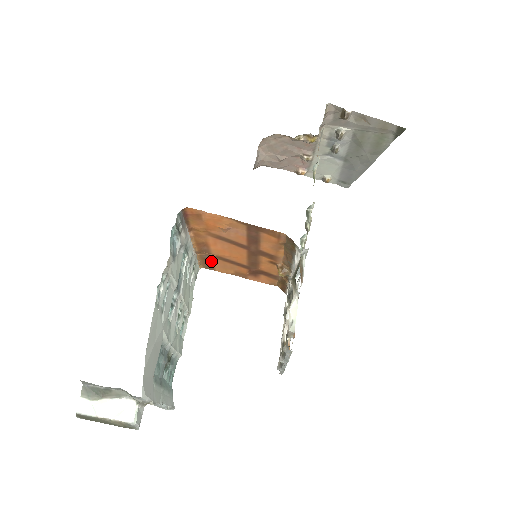
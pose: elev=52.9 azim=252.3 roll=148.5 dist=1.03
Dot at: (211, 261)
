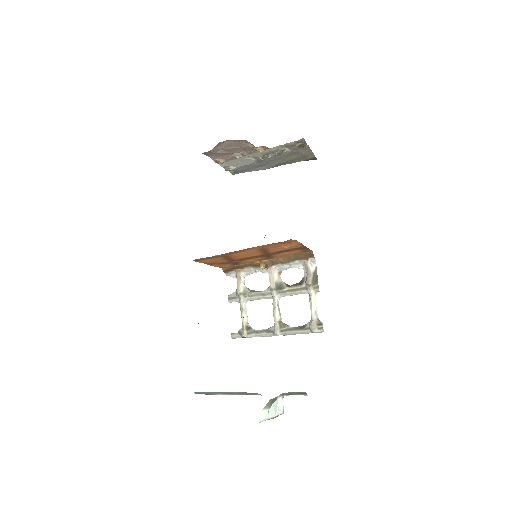
Dot at: (213, 258)
